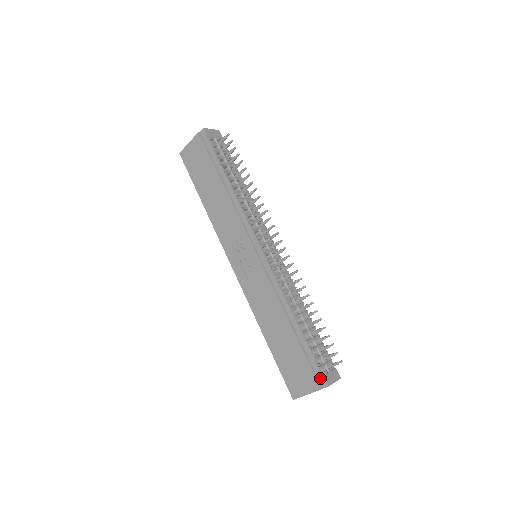
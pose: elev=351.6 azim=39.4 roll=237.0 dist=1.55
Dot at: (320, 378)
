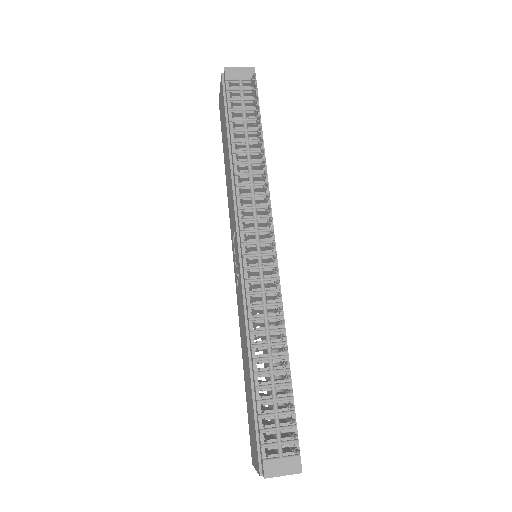
Dot at: (261, 460)
